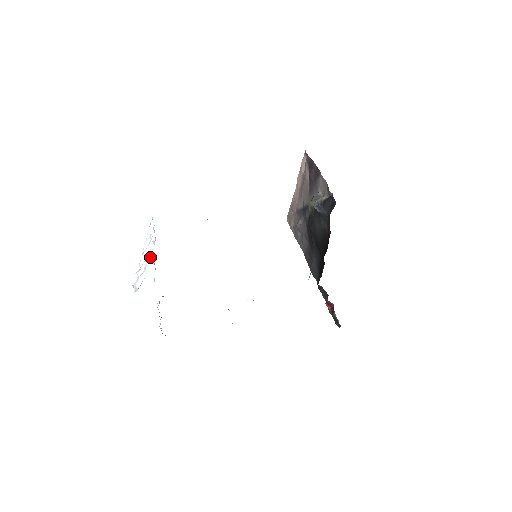
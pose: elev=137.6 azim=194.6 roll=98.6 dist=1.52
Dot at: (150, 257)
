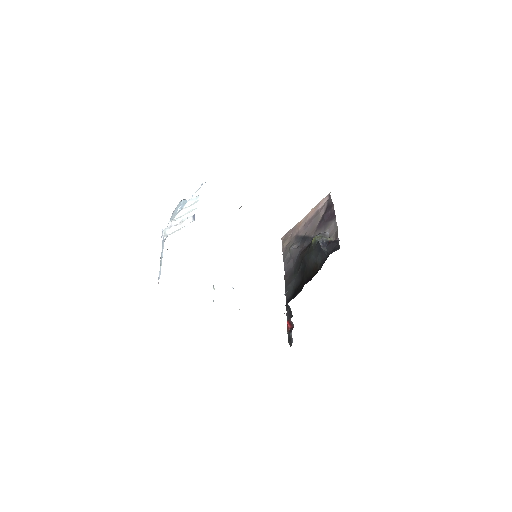
Dot at: (192, 216)
